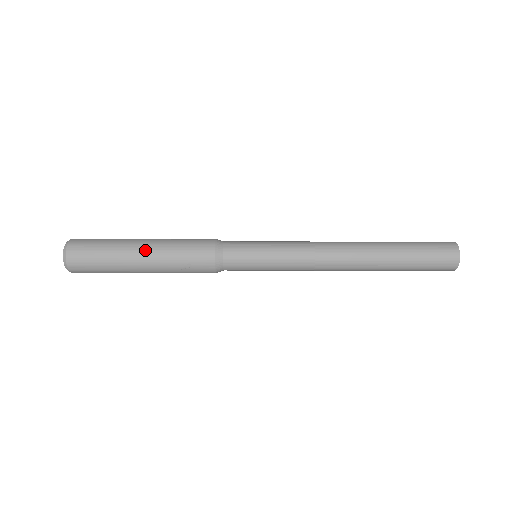
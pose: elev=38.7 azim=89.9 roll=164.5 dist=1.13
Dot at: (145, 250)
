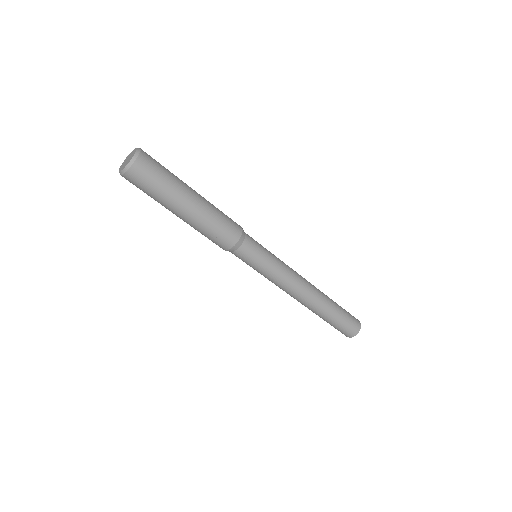
Dot at: (195, 204)
